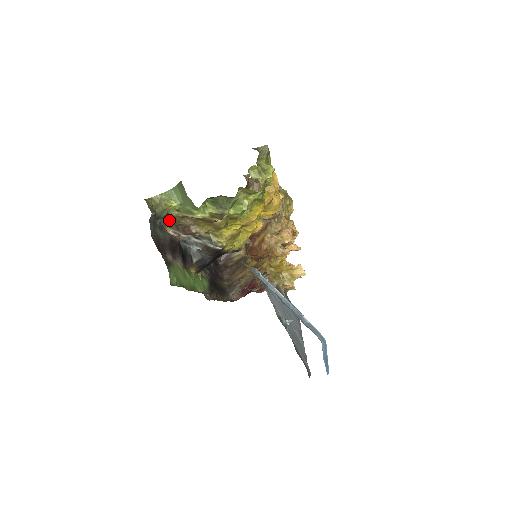
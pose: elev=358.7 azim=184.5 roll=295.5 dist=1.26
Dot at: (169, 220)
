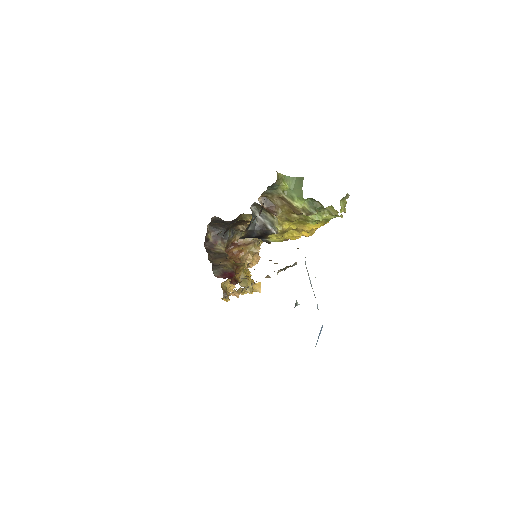
Dot at: (268, 193)
